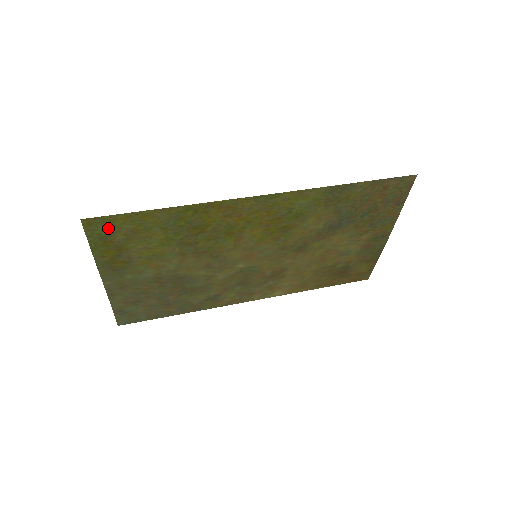
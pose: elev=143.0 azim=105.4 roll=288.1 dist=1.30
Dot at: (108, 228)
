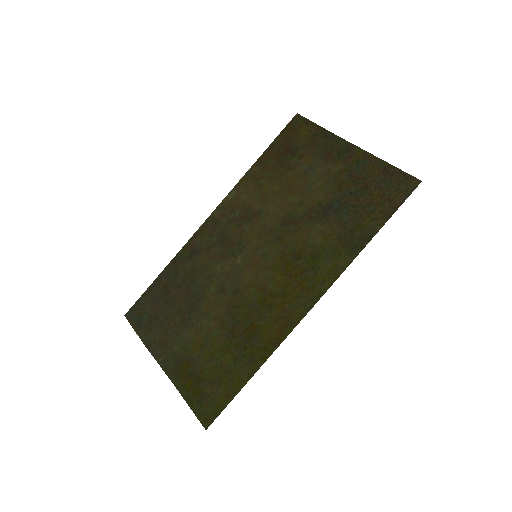
Dot at: (210, 404)
